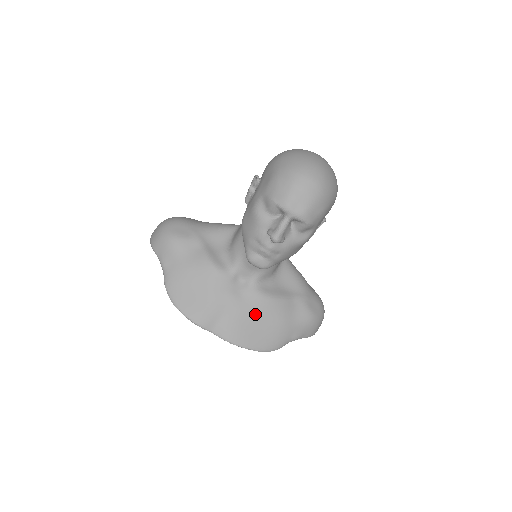
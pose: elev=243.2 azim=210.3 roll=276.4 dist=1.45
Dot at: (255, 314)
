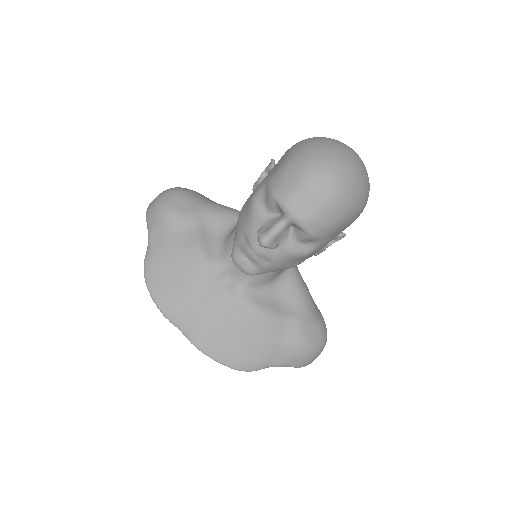
Dot at: (234, 323)
